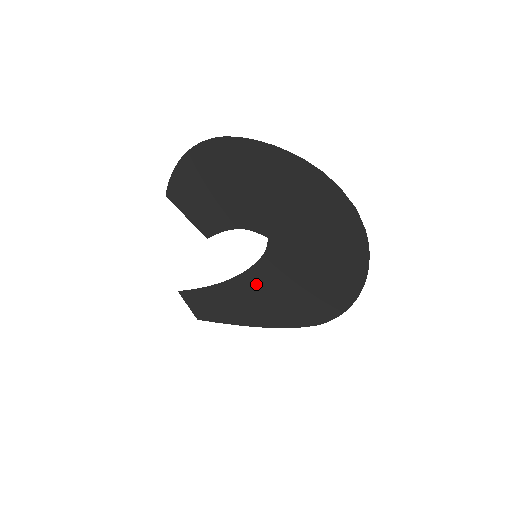
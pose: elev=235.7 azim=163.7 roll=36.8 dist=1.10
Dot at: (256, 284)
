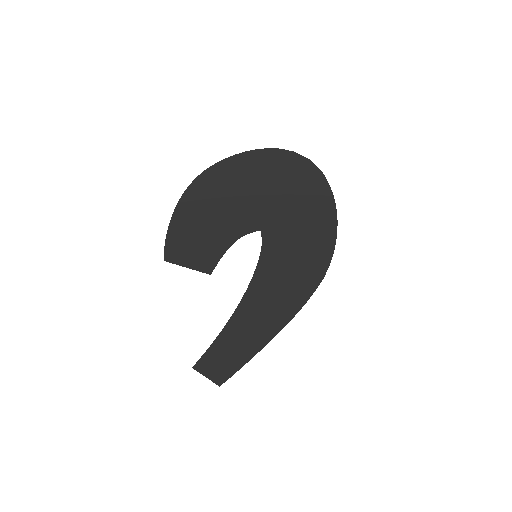
Dot at: (264, 285)
